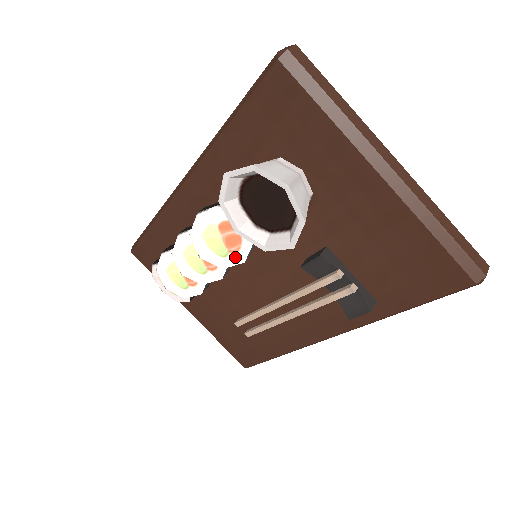
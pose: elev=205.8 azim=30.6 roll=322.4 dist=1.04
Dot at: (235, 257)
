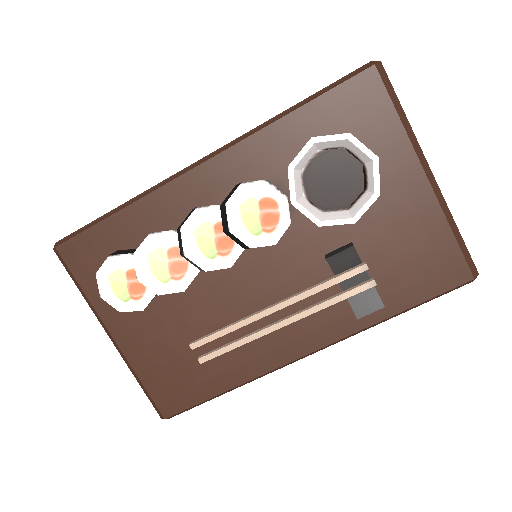
Dot at: (267, 237)
